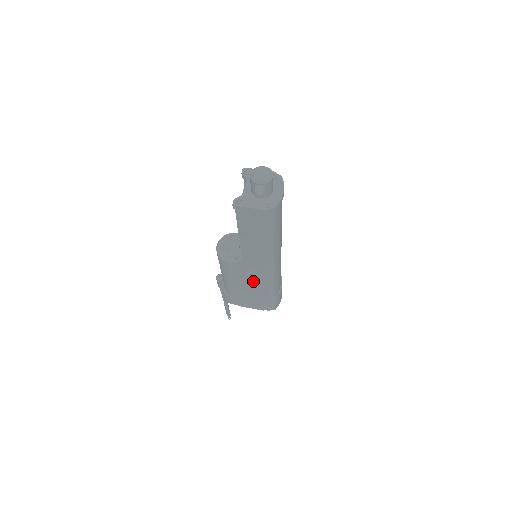
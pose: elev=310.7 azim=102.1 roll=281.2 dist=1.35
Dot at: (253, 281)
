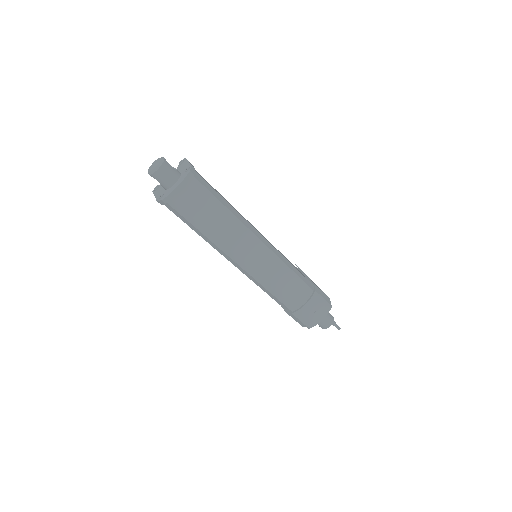
Dot at: occluded
